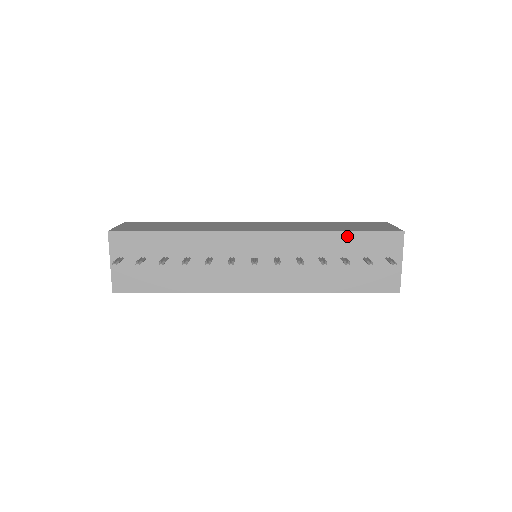
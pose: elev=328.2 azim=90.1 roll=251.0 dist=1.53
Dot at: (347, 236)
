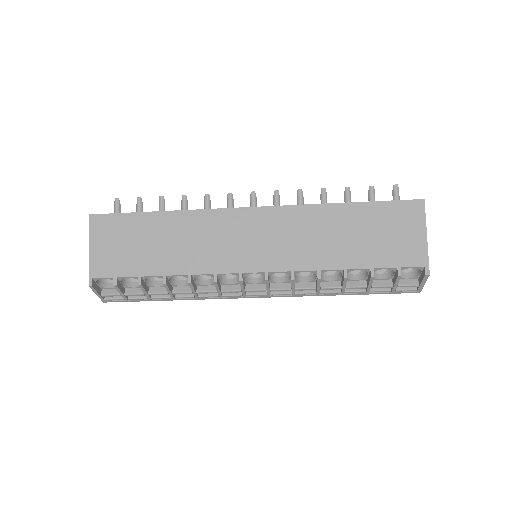
Dot at: occluded
